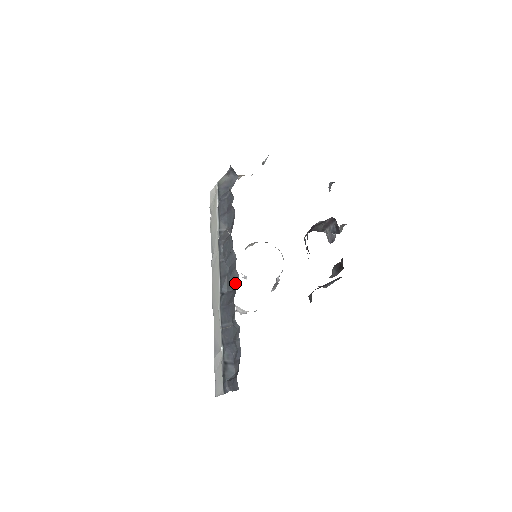
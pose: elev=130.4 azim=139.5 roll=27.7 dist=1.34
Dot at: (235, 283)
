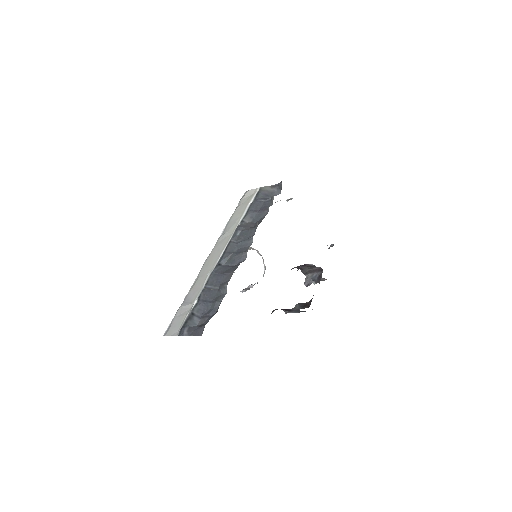
Dot at: (238, 262)
